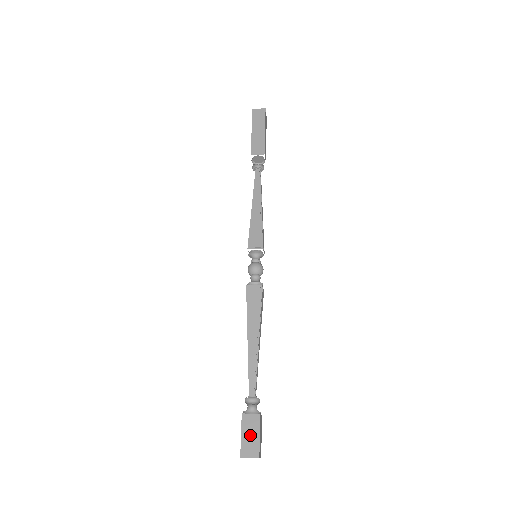
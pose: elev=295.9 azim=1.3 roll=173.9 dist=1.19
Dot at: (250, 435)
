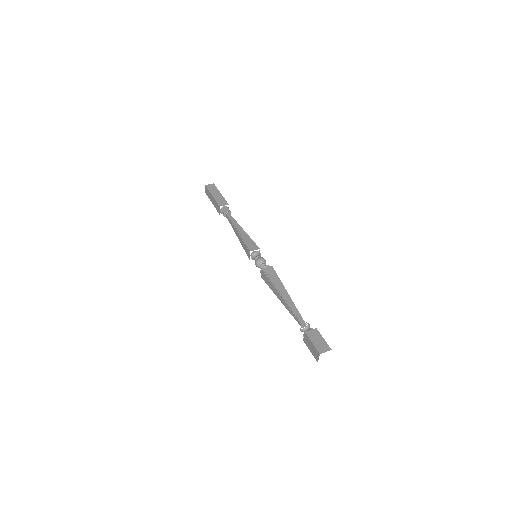
Dot at: (318, 341)
